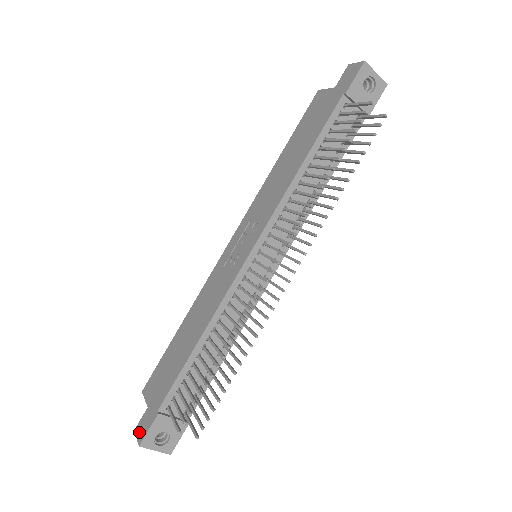
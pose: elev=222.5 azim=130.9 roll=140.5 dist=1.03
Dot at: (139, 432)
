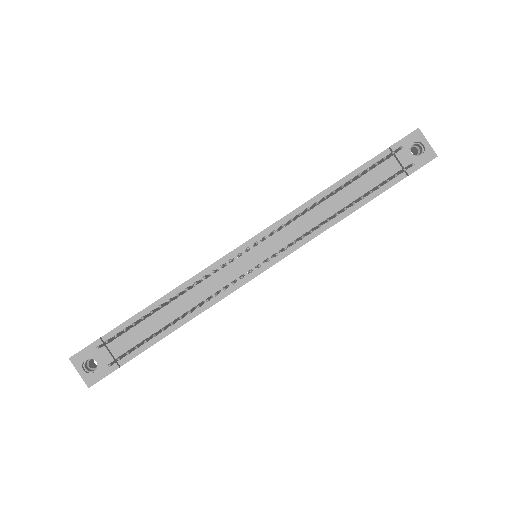
Dot at: occluded
